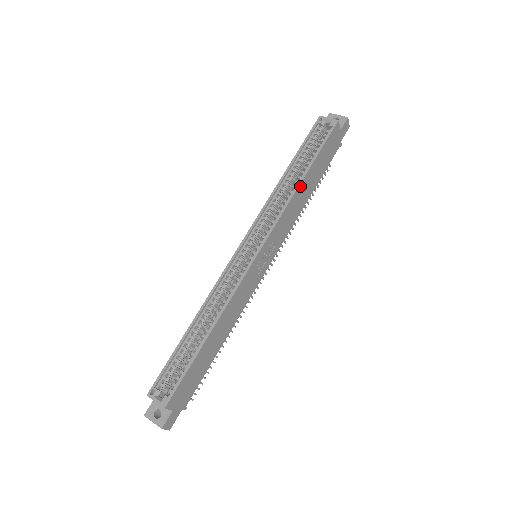
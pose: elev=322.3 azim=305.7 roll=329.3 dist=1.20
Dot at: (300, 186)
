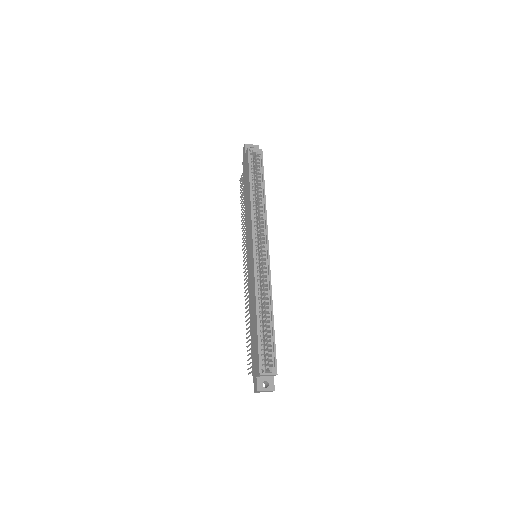
Dot at: (265, 200)
